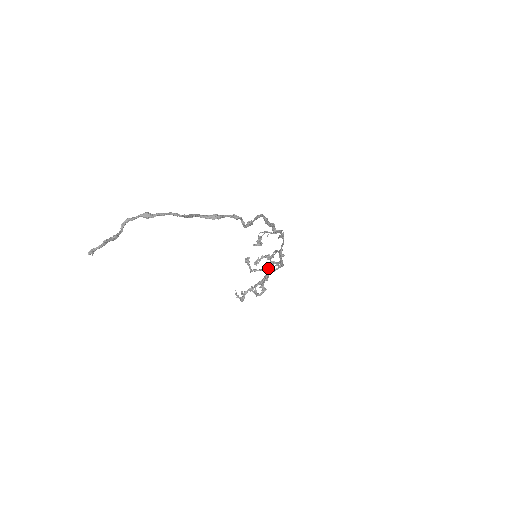
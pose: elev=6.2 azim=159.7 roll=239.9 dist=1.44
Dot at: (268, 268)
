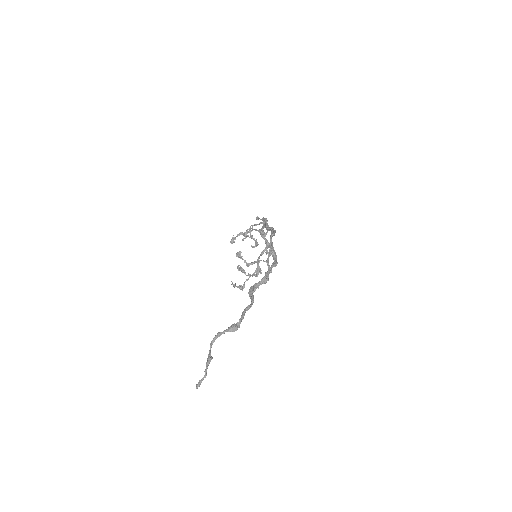
Dot at: (268, 261)
